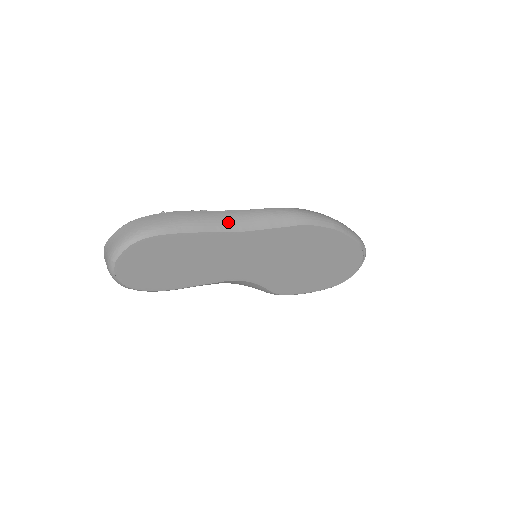
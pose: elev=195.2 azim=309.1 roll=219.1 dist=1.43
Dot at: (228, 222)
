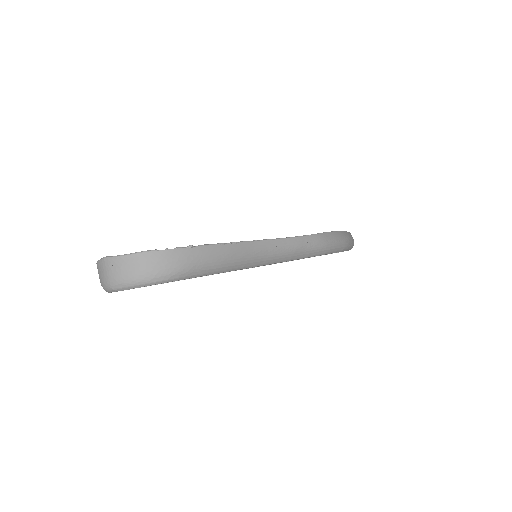
Dot at: (254, 259)
